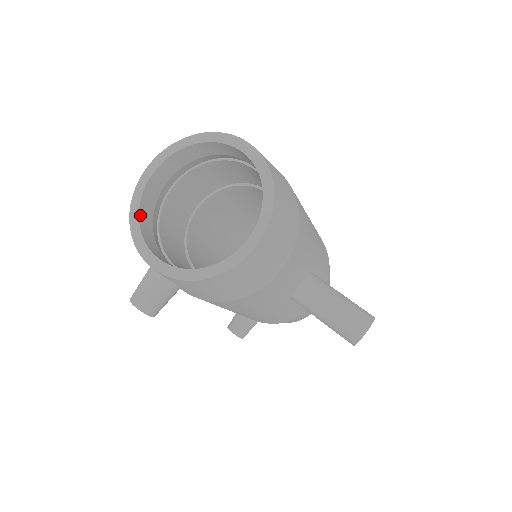
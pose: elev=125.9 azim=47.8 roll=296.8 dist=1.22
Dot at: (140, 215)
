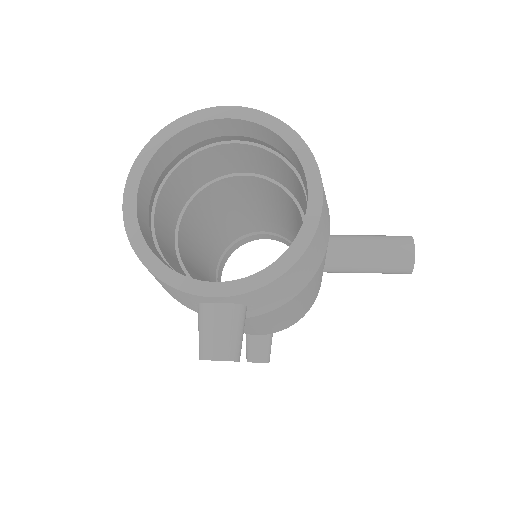
Dot at: (153, 253)
